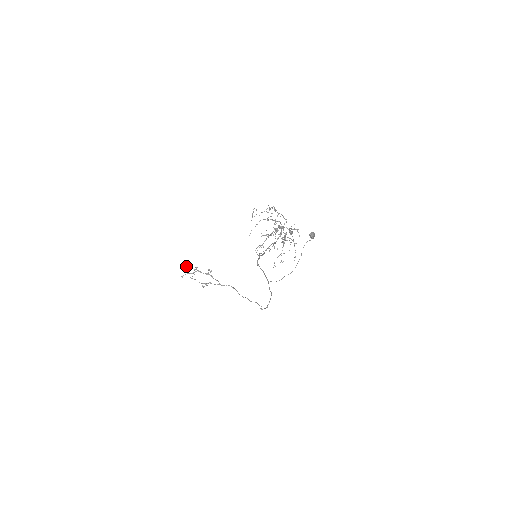
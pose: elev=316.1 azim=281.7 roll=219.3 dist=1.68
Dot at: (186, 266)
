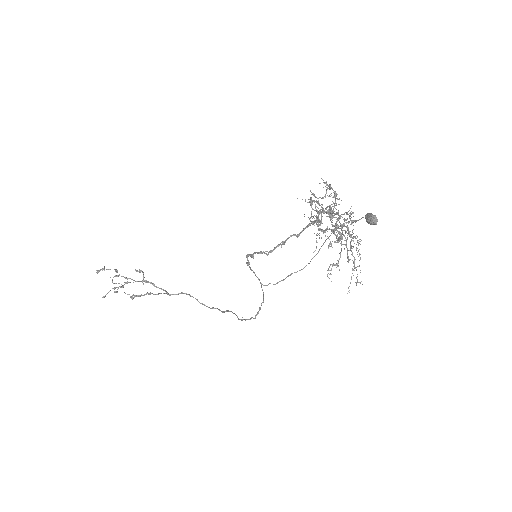
Dot at: (96, 270)
